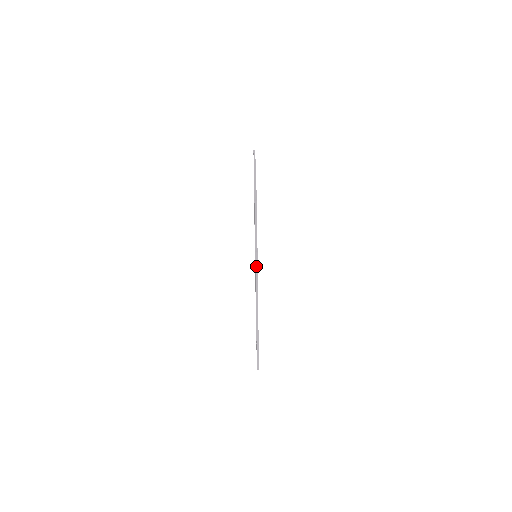
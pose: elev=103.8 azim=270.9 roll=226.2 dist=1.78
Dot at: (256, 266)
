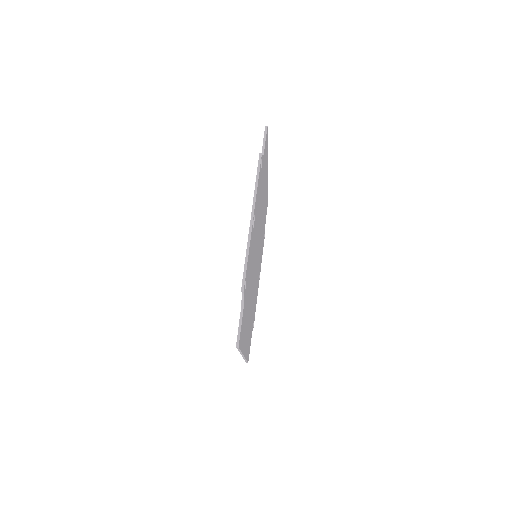
Dot at: (259, 163)
